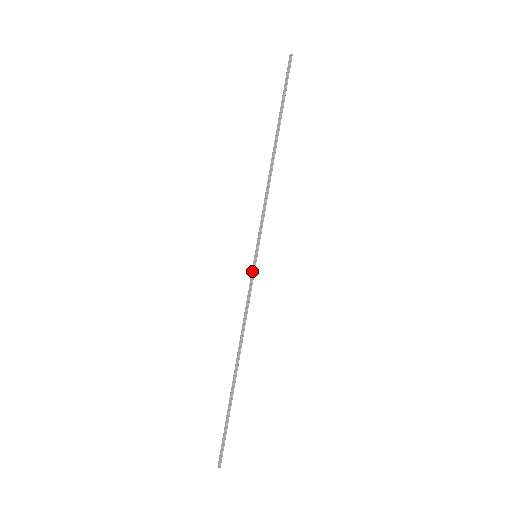
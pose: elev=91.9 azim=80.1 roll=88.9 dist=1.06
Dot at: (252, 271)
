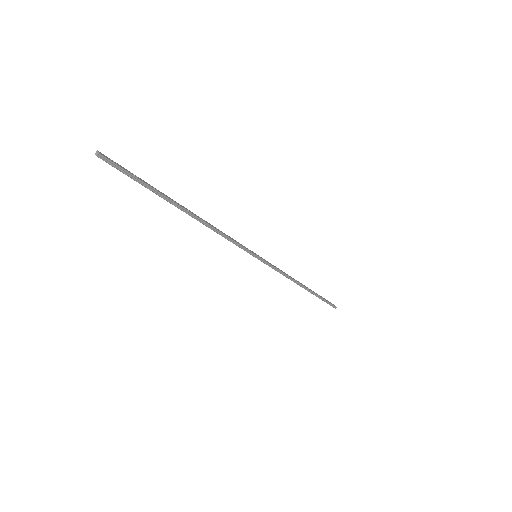
Dot at: (264, 263)
